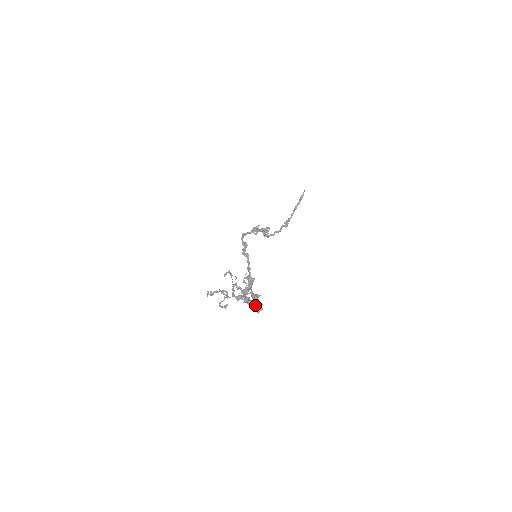
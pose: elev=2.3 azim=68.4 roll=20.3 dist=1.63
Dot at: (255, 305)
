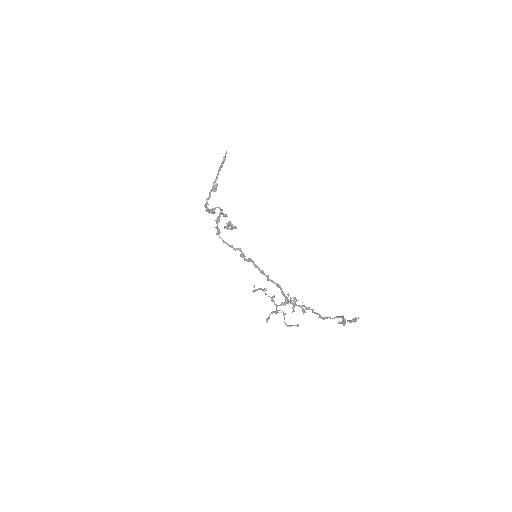
Dot at: (344, 324)
